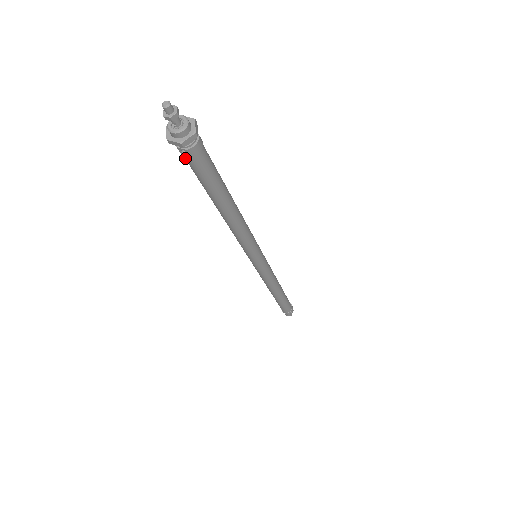
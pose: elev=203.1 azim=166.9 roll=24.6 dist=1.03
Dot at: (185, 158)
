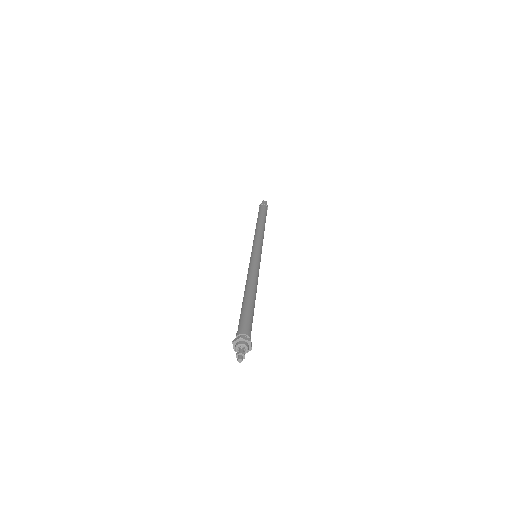
Dot at: occluded
